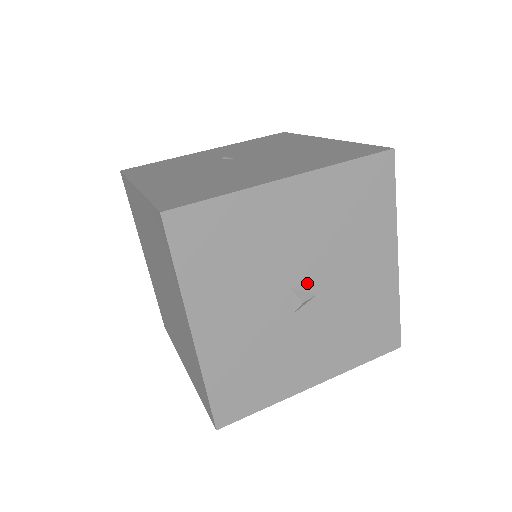
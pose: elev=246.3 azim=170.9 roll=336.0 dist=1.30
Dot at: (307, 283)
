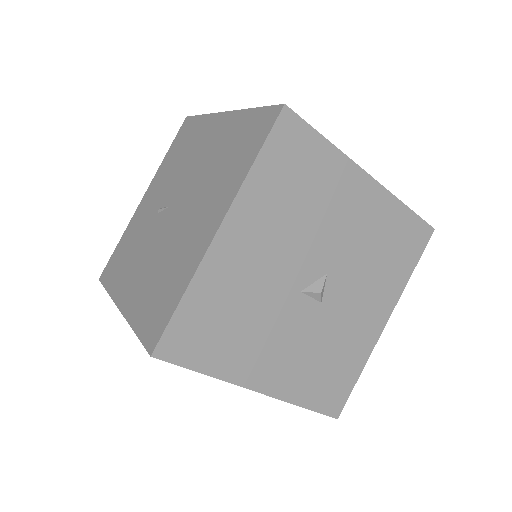
Dot at: (311, 275)
